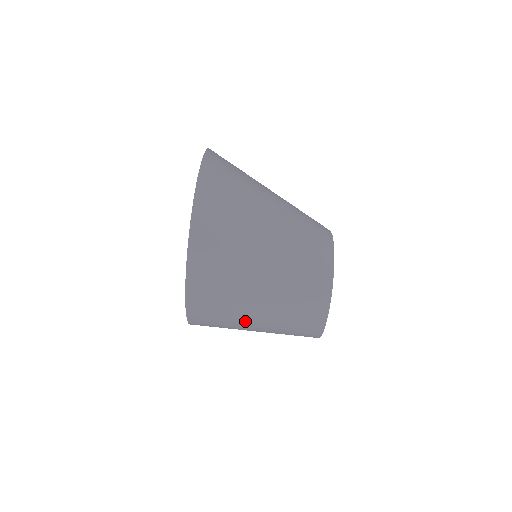
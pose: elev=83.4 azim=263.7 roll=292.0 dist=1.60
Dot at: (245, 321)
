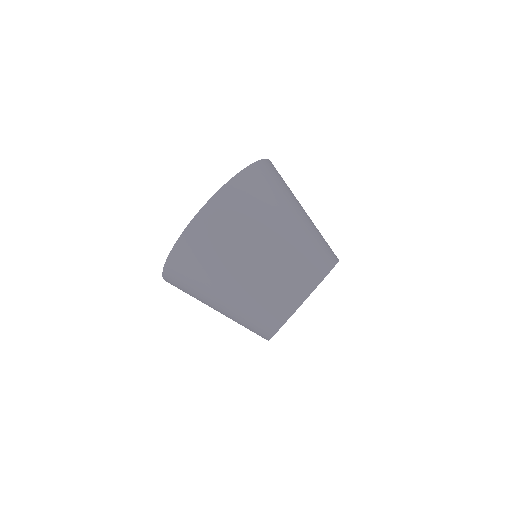
Dot at: (259, 230)
